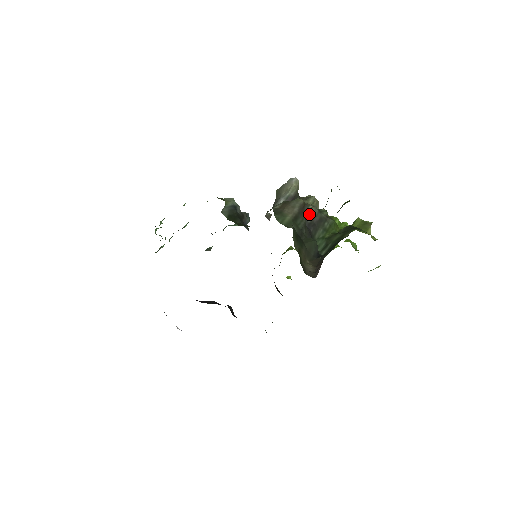
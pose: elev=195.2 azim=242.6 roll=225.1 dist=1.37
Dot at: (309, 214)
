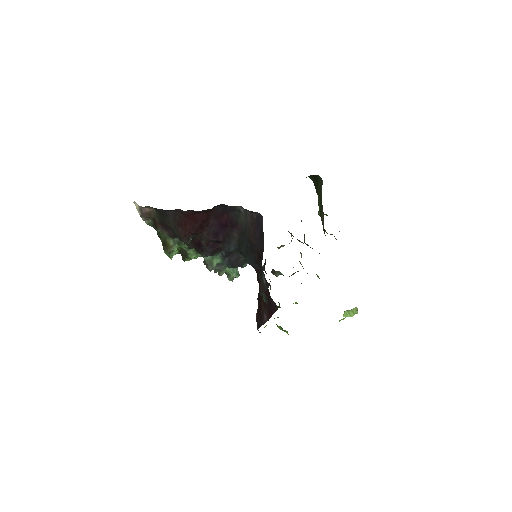
Dot at: occluded
